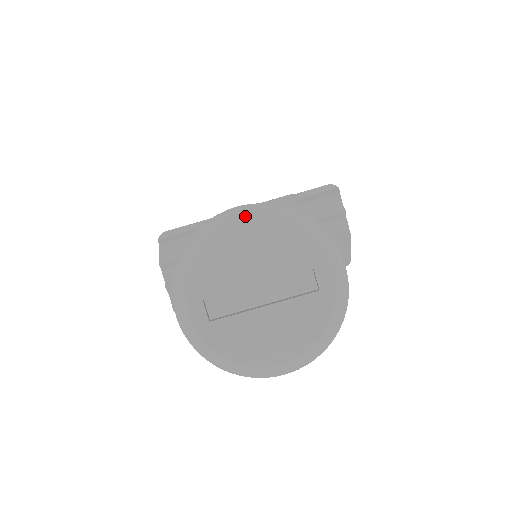
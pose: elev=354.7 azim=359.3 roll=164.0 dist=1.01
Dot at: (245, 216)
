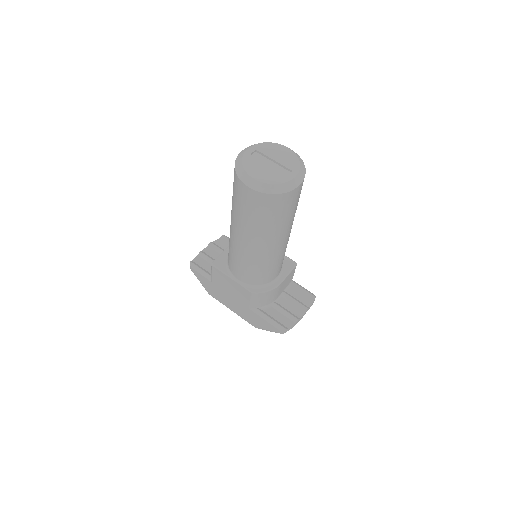
Dot at: (290, 149)
